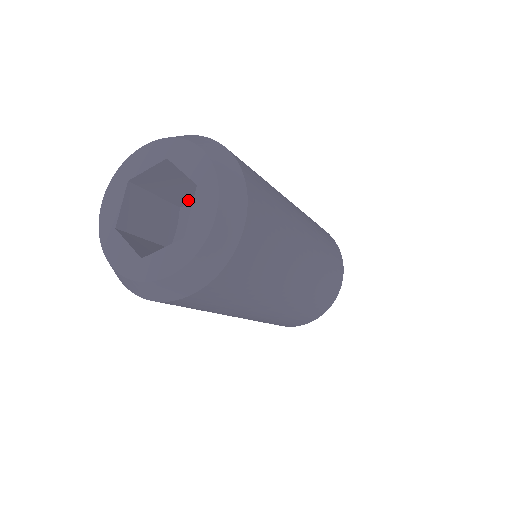
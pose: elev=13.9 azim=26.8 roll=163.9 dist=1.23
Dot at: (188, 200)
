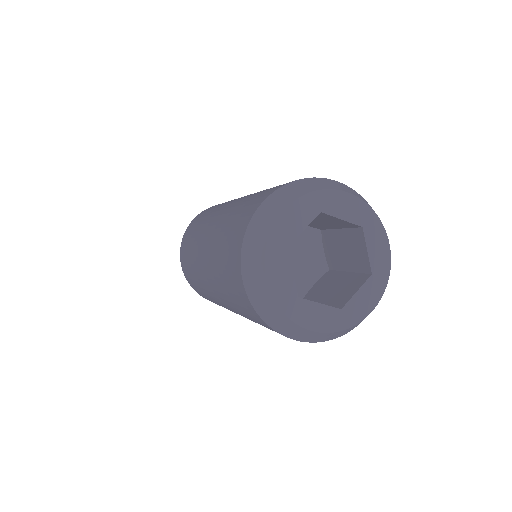
Dot at: occluded
